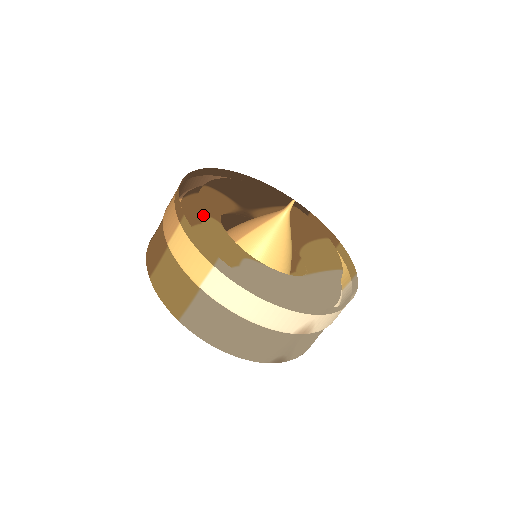
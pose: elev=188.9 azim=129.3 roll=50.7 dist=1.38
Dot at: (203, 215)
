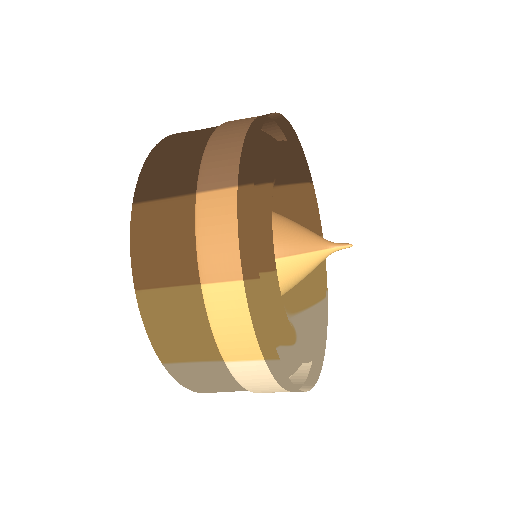
Dot at: (271, 267)
